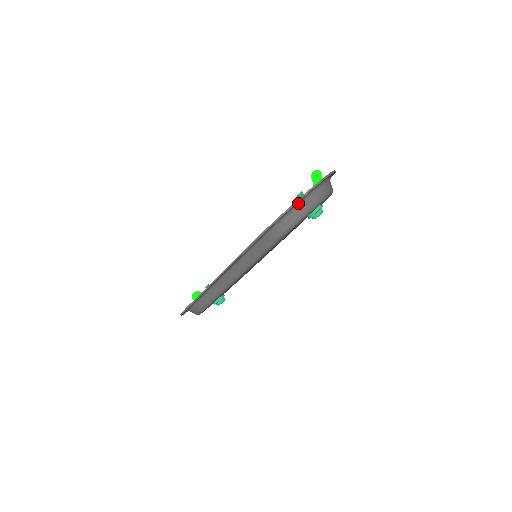
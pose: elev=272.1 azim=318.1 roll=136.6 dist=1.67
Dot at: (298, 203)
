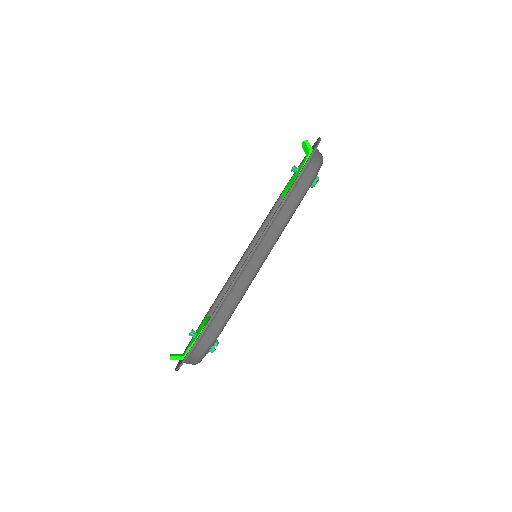
Dot at: occluded
